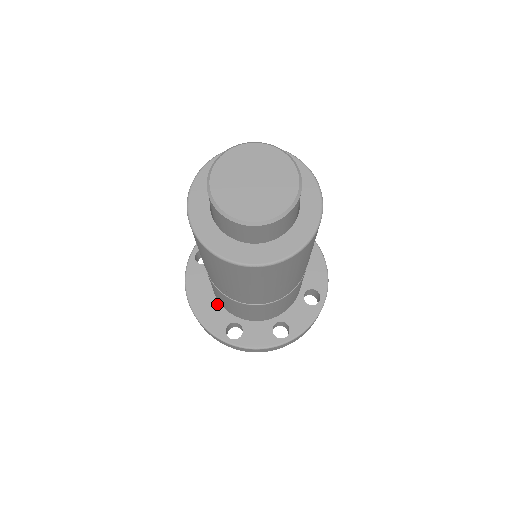
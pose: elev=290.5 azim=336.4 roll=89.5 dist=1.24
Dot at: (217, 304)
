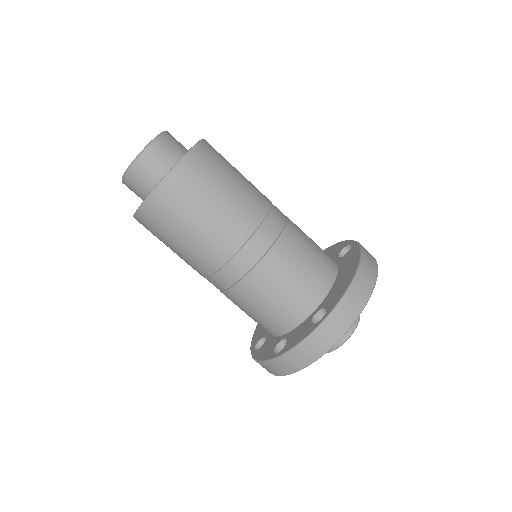
Dot at: occluded
